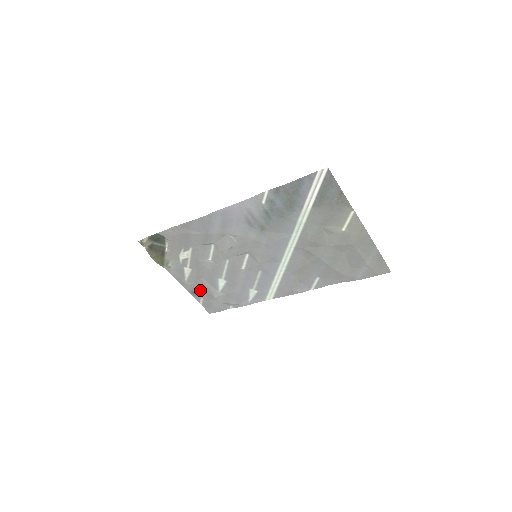
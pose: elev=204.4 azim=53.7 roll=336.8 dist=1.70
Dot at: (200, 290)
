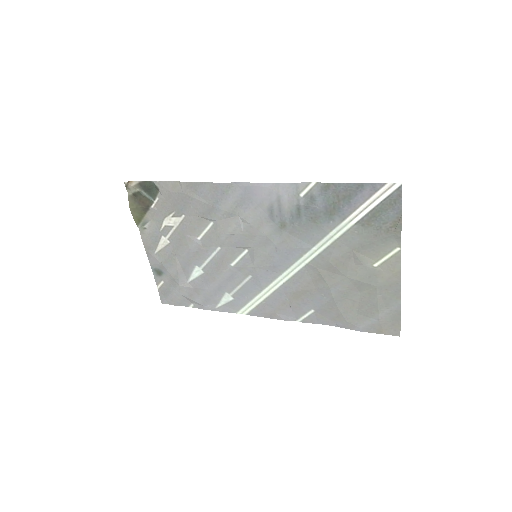
Dot at: (166, 271)
